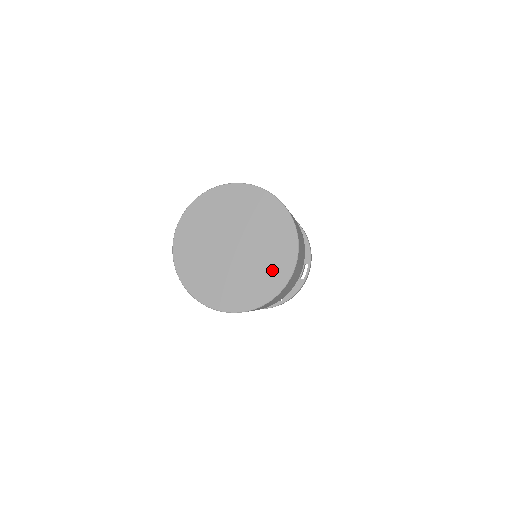
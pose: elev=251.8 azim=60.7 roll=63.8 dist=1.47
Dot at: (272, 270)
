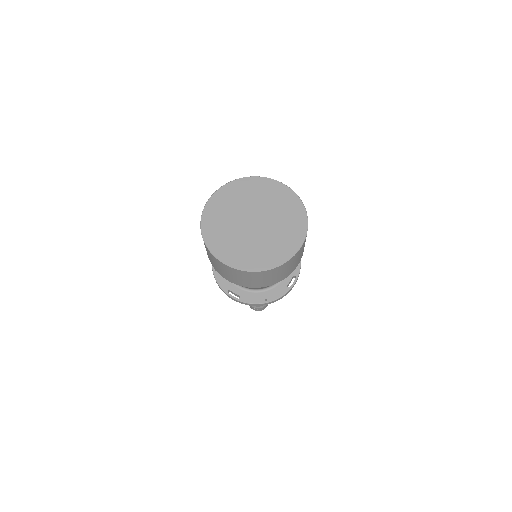
Dot at: (281, 245)
